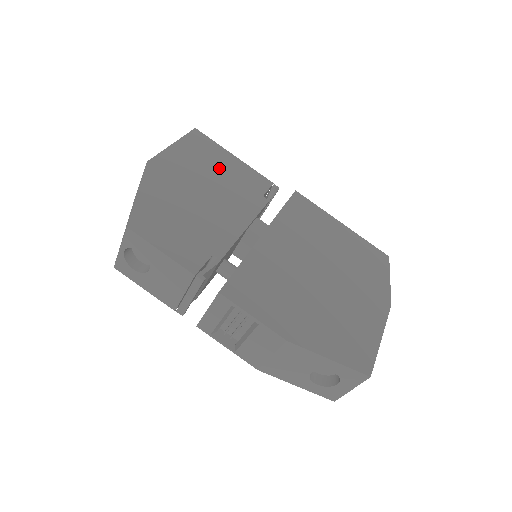
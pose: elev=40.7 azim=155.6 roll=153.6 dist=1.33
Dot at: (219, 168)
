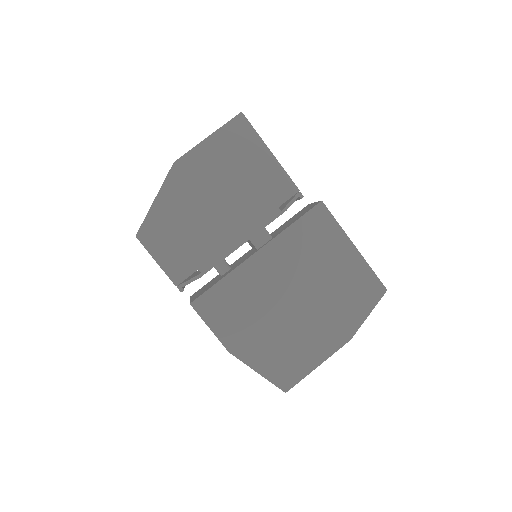
Dot at: (245, 170)
